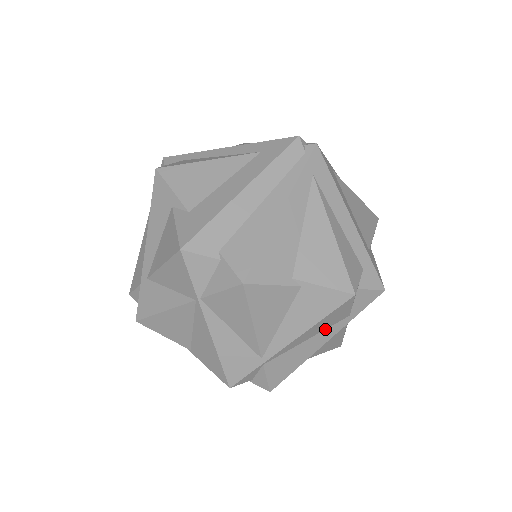
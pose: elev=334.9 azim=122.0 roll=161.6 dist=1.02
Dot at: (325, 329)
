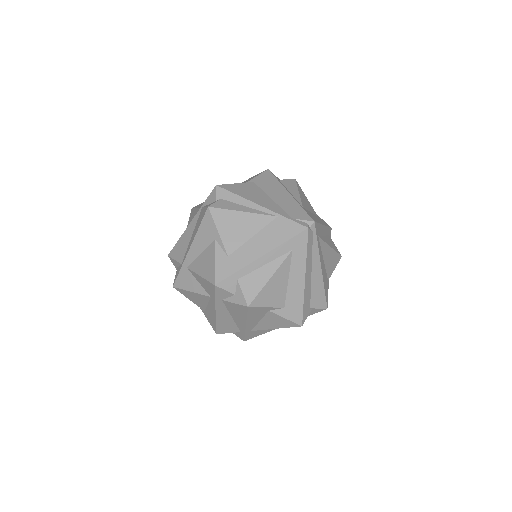
Dot at: occluded
